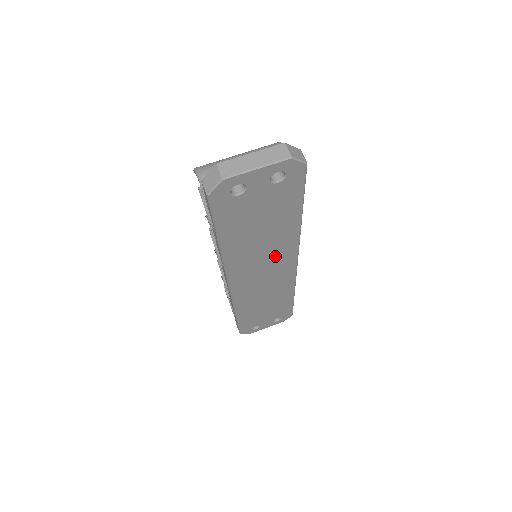
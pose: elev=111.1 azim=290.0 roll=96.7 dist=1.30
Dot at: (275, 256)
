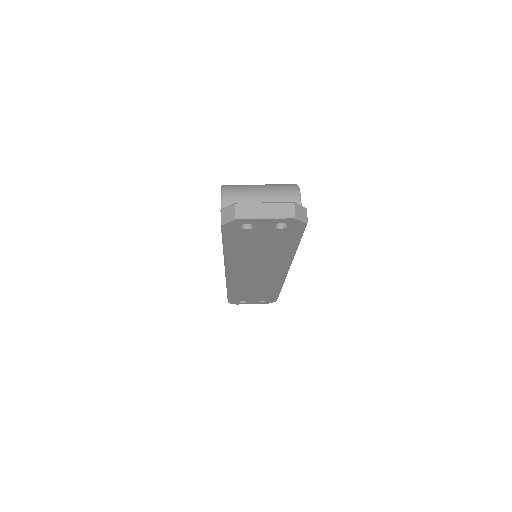
Dot at: (269, 266)
